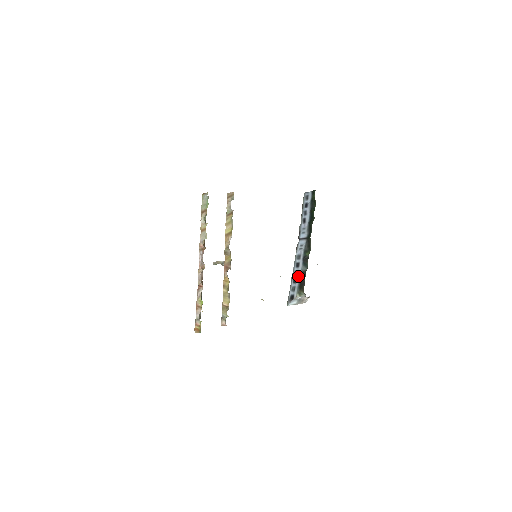
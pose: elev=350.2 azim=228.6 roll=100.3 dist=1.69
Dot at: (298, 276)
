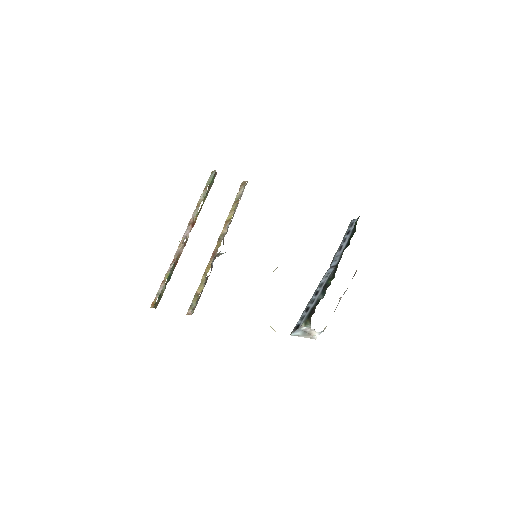
Dot at: (312, 304)
